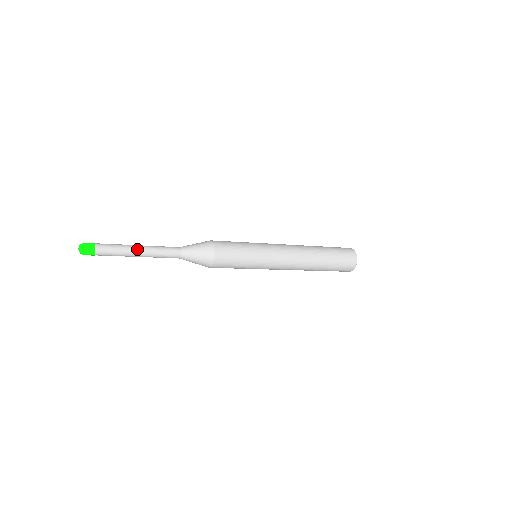
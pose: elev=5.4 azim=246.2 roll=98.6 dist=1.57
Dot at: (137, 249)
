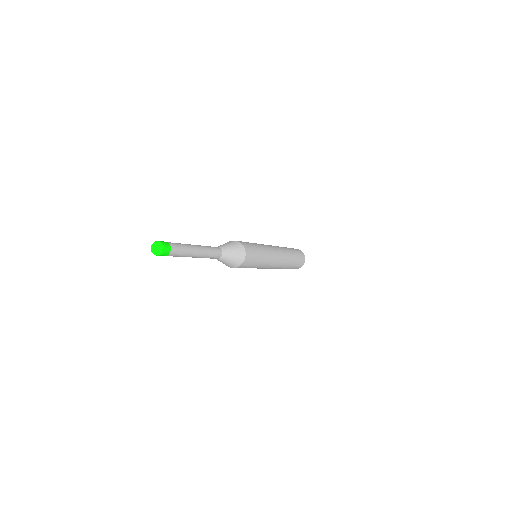
Dot at: (197, 252)
